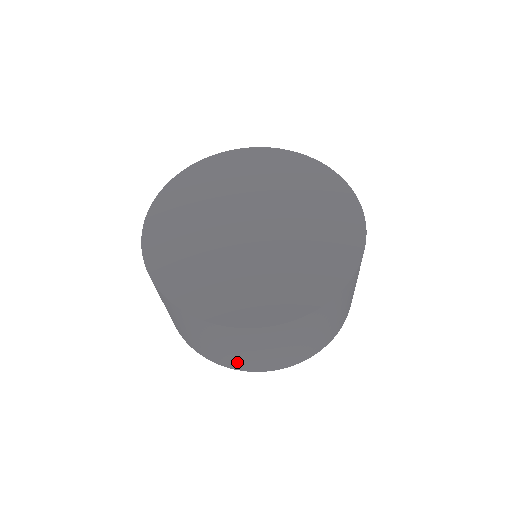
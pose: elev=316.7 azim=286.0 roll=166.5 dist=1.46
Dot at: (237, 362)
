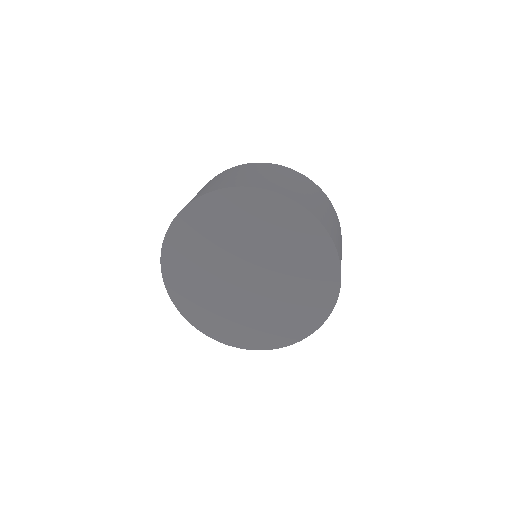
Dot at: occluded
